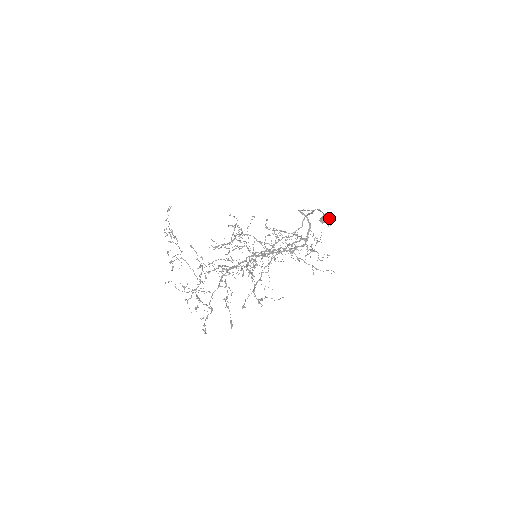
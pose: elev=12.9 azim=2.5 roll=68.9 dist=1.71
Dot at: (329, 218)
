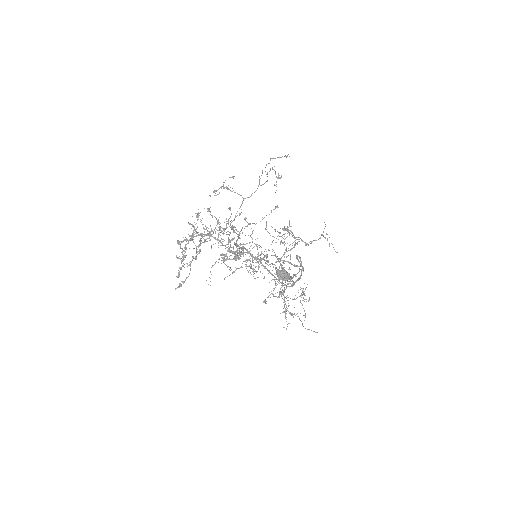
Dot at: occluded
